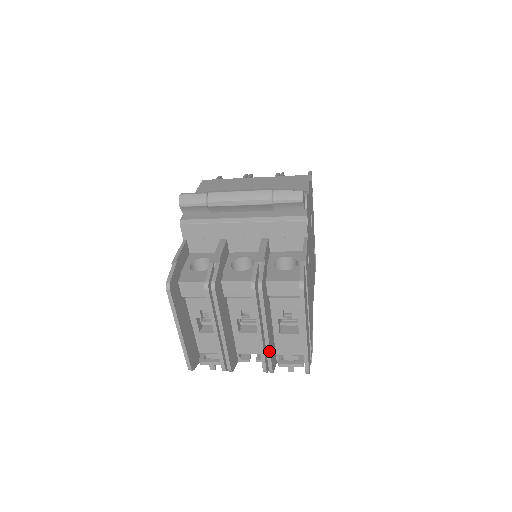
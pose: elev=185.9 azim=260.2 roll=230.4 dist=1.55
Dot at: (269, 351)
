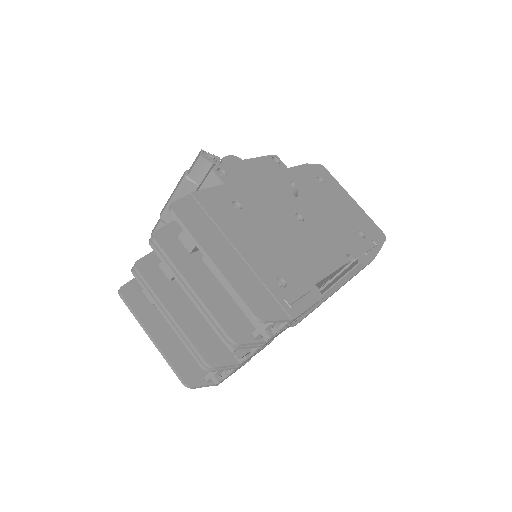
Dot at: (209, 311)
